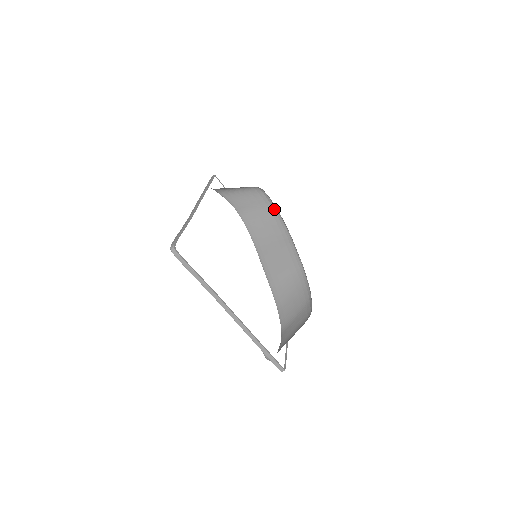
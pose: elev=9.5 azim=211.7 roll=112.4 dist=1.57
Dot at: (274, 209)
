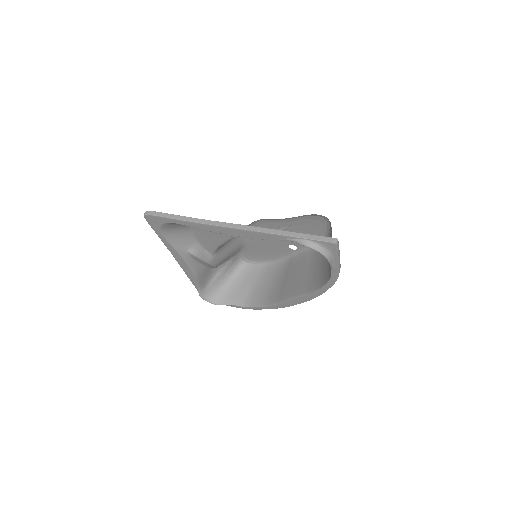
Dot at: (266, 267)
